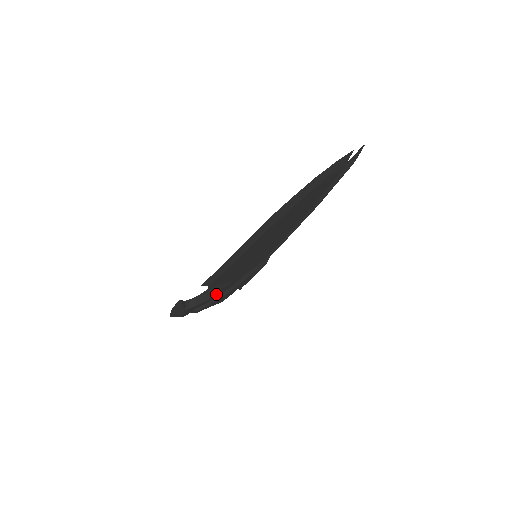
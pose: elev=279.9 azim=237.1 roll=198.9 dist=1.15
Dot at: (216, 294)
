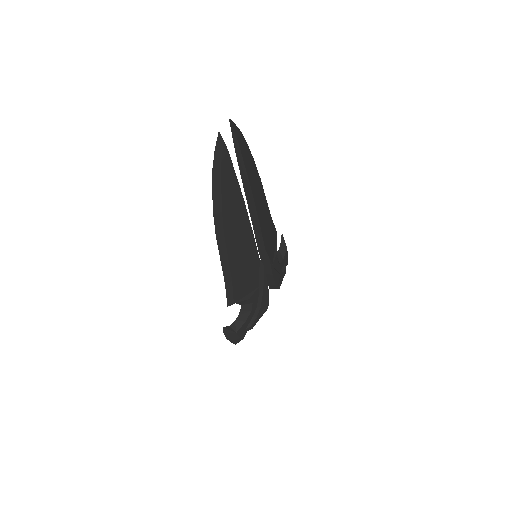
Dot at: (252, 306)
